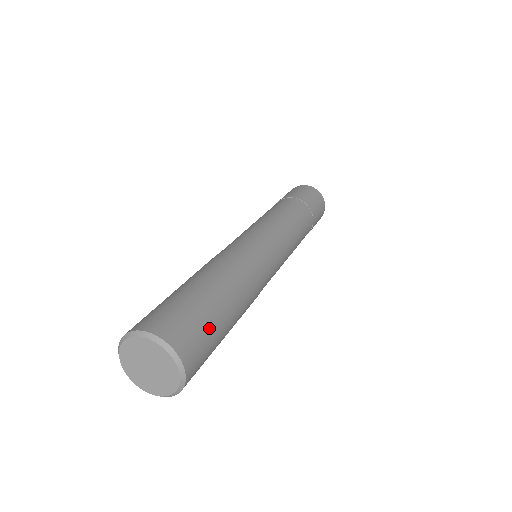
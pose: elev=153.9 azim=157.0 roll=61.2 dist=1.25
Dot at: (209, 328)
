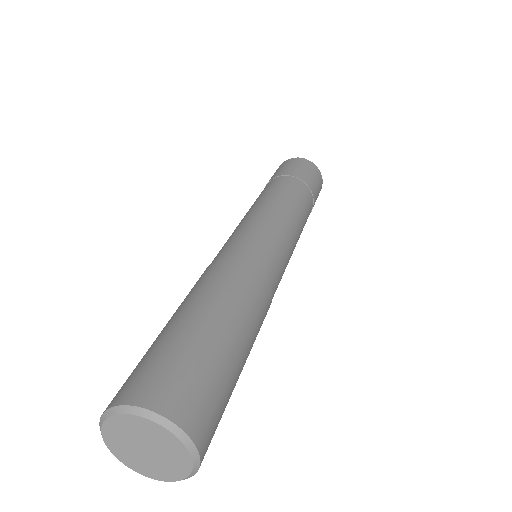
Dot at: occluded
